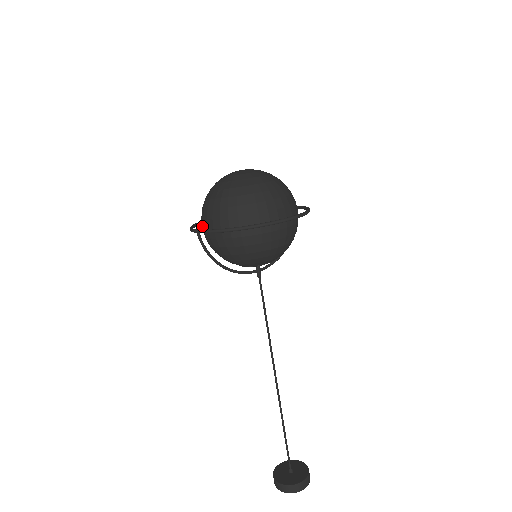
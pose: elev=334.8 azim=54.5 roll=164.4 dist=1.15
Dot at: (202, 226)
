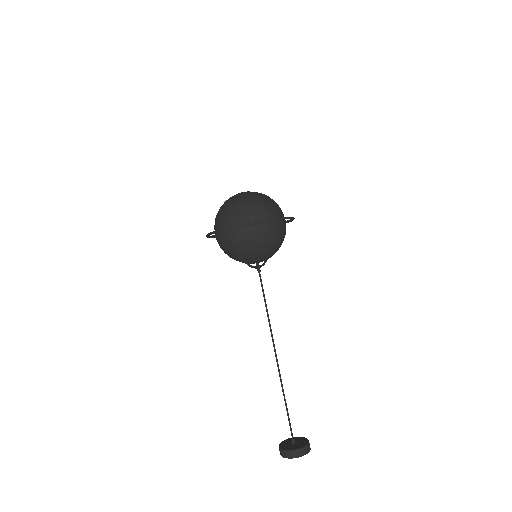
Dot at: occluded
